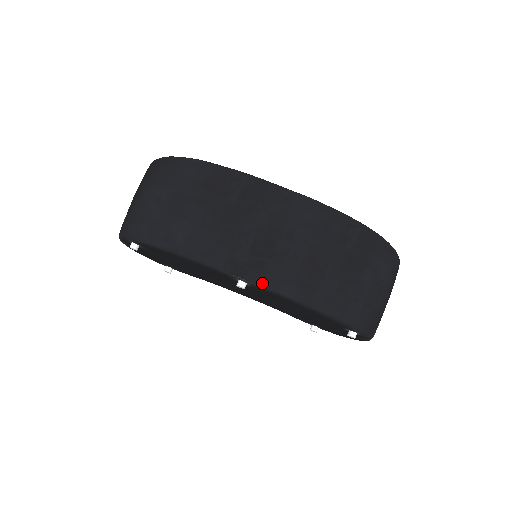
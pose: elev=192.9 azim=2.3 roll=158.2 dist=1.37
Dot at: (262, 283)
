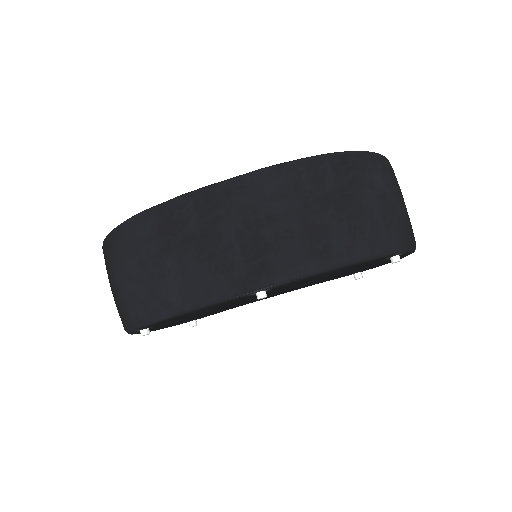
Dot at: (278, 280)
